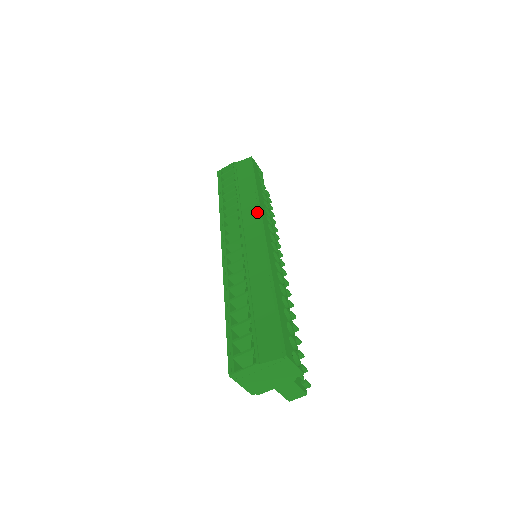
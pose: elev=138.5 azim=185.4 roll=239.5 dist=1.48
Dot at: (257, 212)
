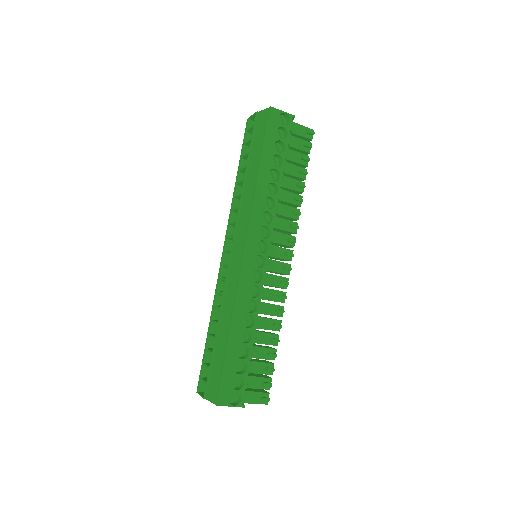
Dot at: (248, 217)
